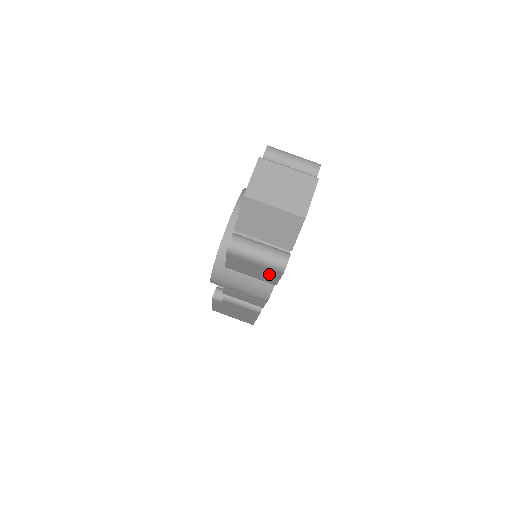
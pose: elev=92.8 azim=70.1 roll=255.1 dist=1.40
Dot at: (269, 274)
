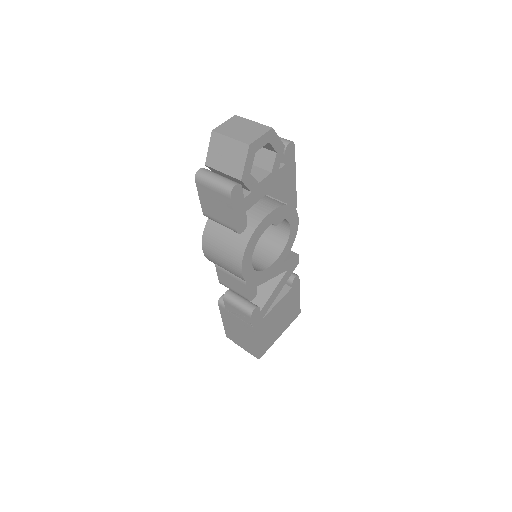
Dot at: (225, 207)
